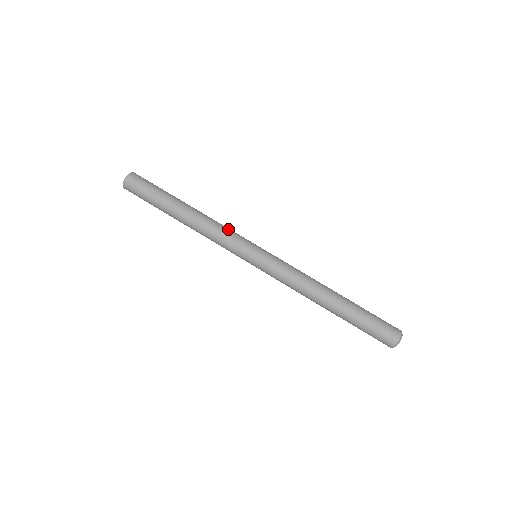
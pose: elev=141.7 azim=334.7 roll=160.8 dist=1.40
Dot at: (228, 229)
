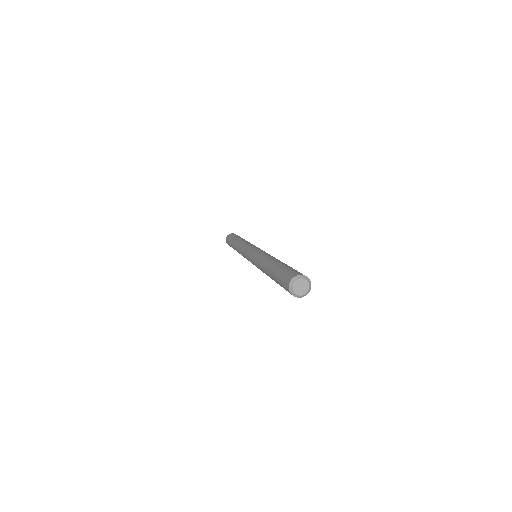
Dot at: occluded
